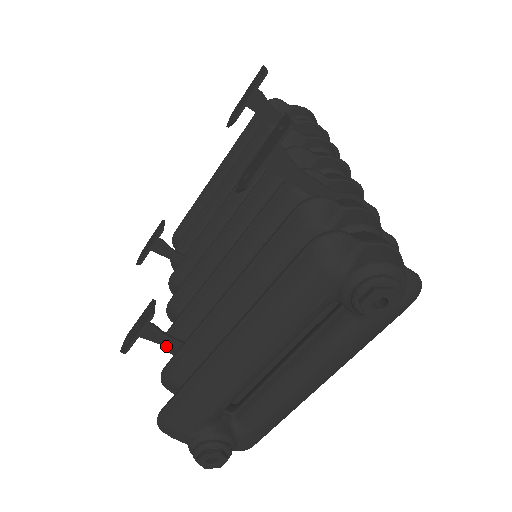
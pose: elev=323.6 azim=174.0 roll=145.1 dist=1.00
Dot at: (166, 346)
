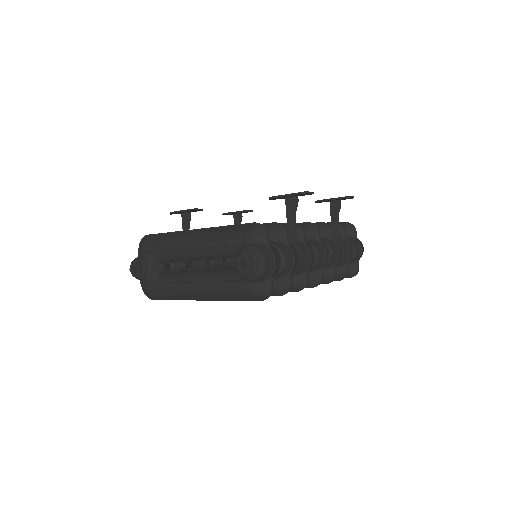
Dot at: occluded
